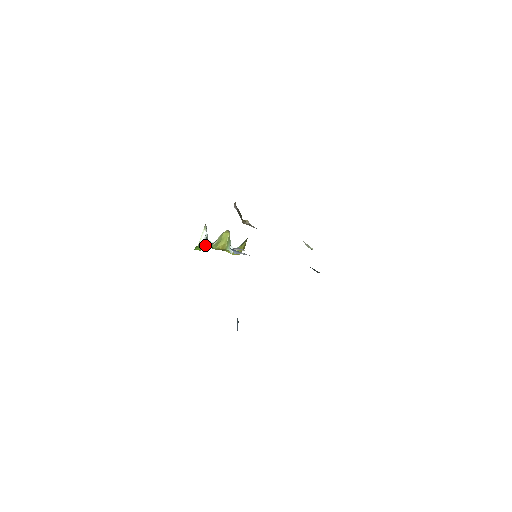
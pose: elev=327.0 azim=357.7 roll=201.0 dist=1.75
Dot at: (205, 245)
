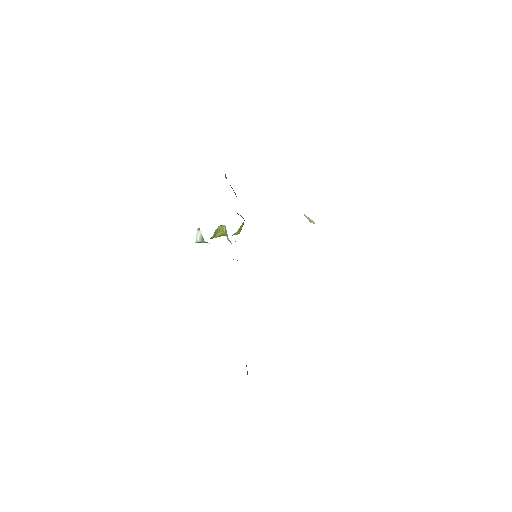
Dot at: (202, 242)
